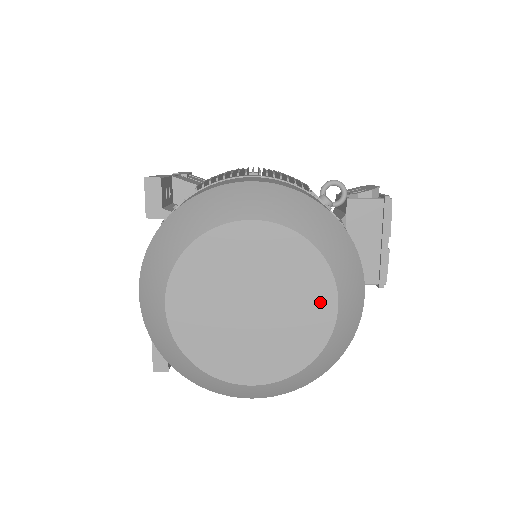
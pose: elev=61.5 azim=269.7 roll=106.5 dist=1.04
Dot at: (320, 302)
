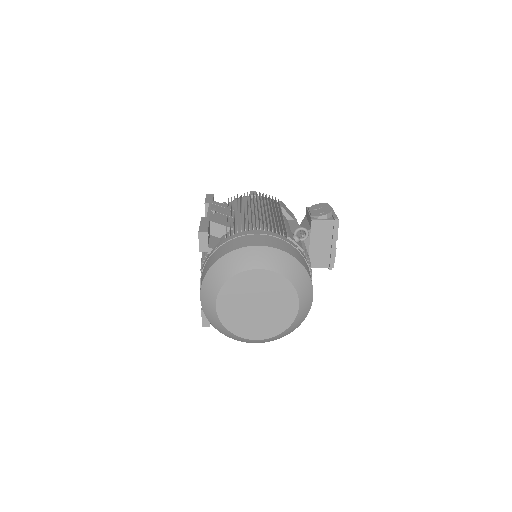
Dot at: (290, 304)
